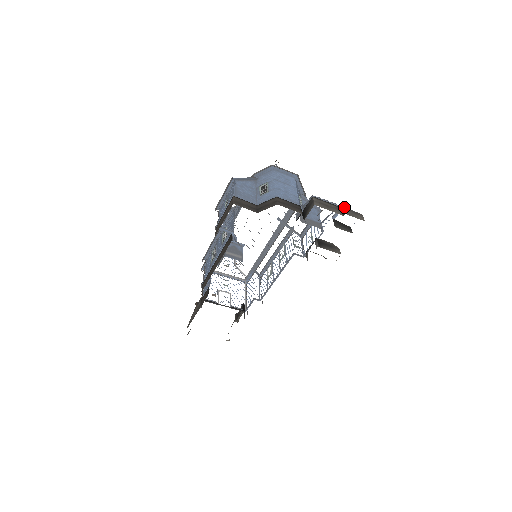
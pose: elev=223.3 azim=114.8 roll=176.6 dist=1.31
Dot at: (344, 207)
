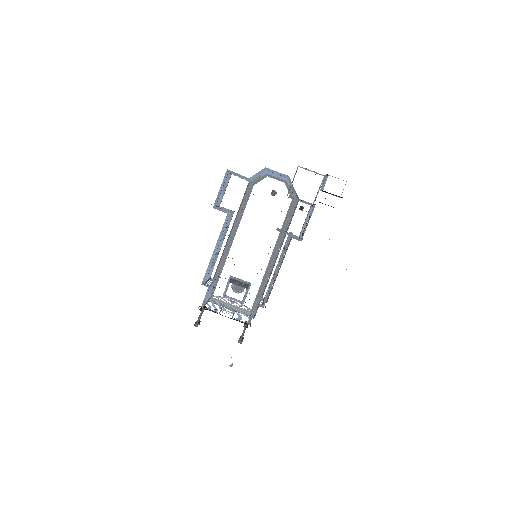
Dot at: (328, 175)
